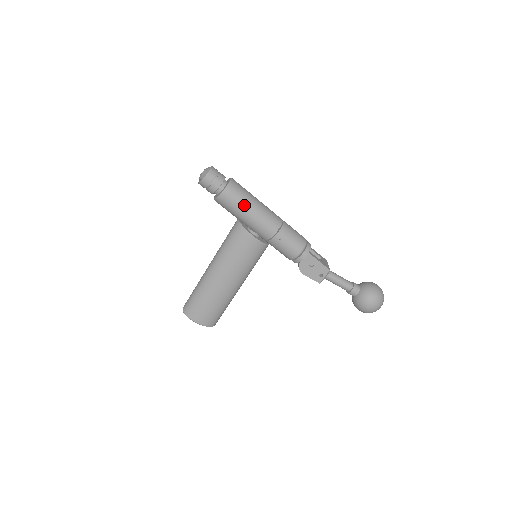
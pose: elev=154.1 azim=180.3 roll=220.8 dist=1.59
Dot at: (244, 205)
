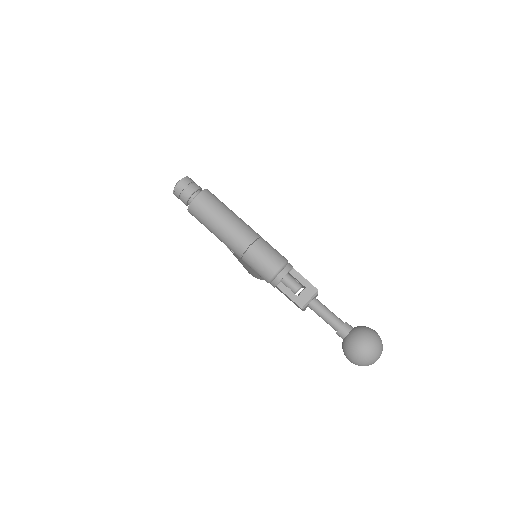
Dot at: (207, 226)
